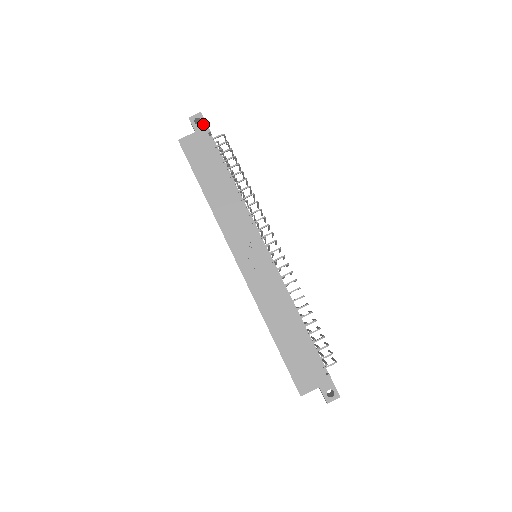
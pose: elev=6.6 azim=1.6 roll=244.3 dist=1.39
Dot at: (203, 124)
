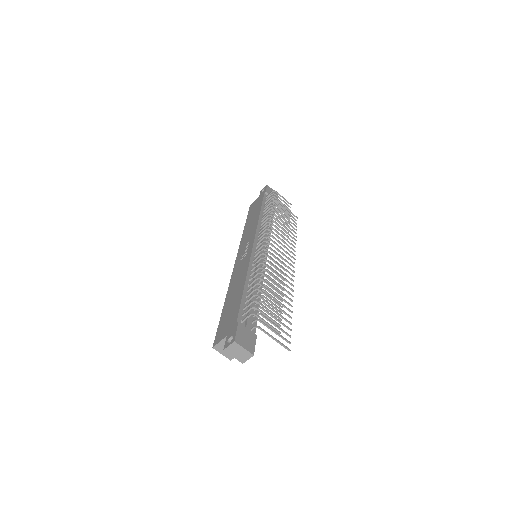
Dot at: (265, 190)
